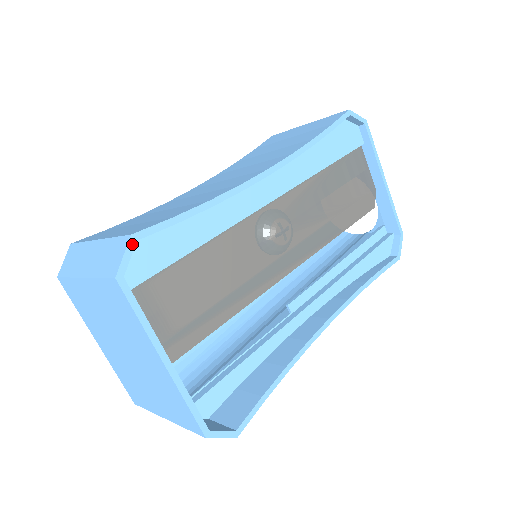
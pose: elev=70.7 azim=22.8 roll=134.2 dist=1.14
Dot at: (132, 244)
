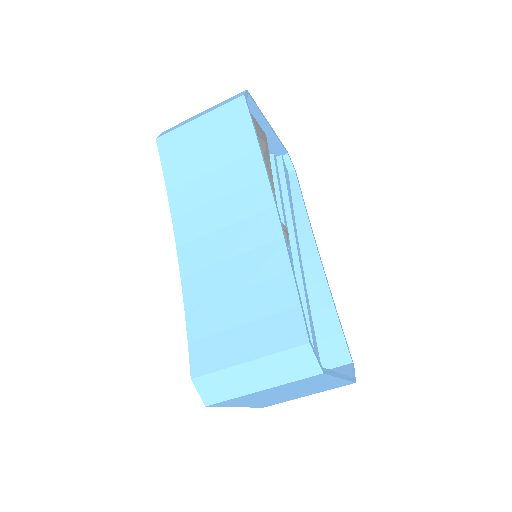
Dot at: (312, 347)
